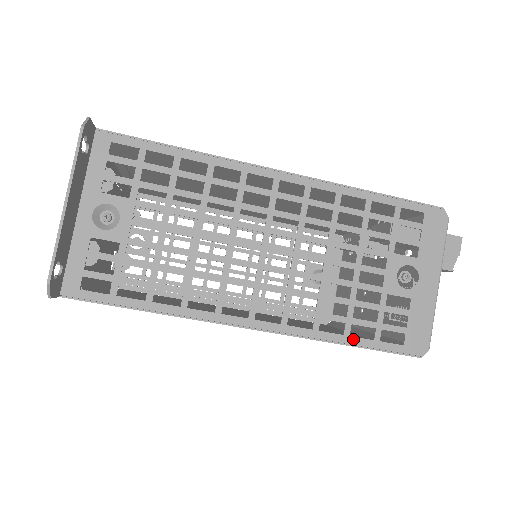
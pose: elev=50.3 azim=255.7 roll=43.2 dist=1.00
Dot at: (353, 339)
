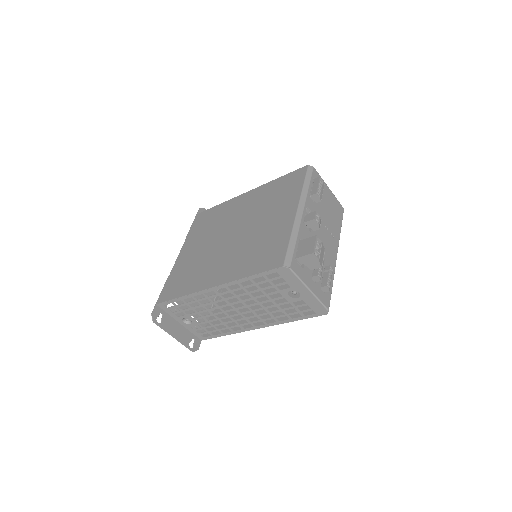
Dot at: (294, 319)
